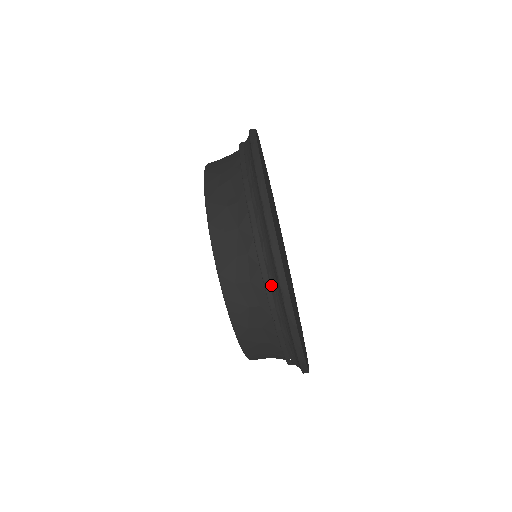
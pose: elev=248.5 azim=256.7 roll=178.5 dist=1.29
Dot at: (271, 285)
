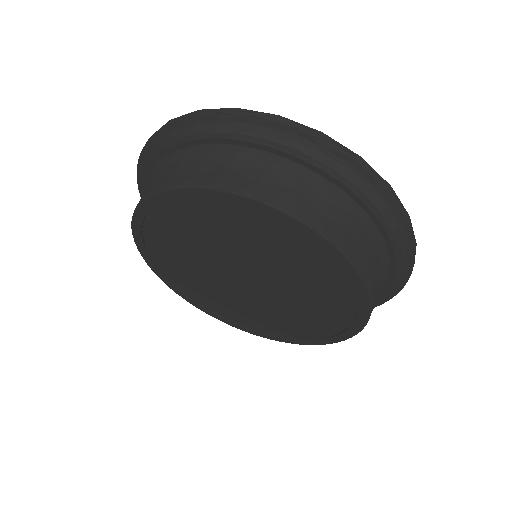
Dot at: (166, 144)
